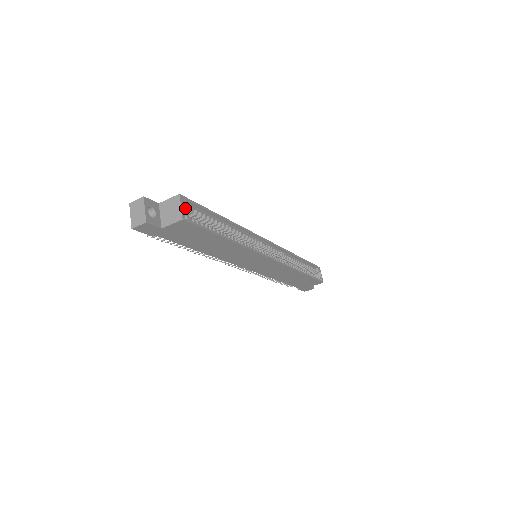
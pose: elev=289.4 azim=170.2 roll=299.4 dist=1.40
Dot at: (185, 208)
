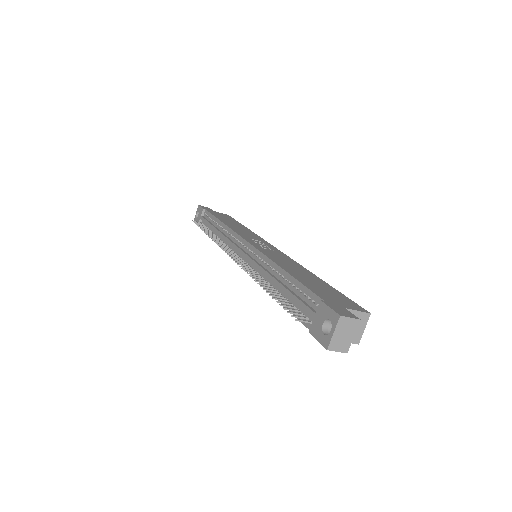
Dot at: occluded
